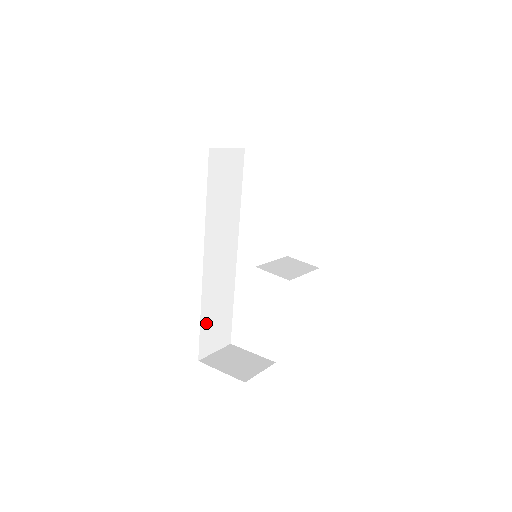
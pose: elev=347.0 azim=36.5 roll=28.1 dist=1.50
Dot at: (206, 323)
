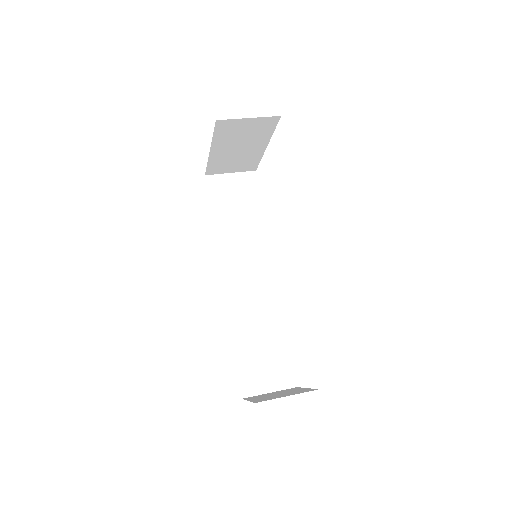
Dot at: (245, 352)
